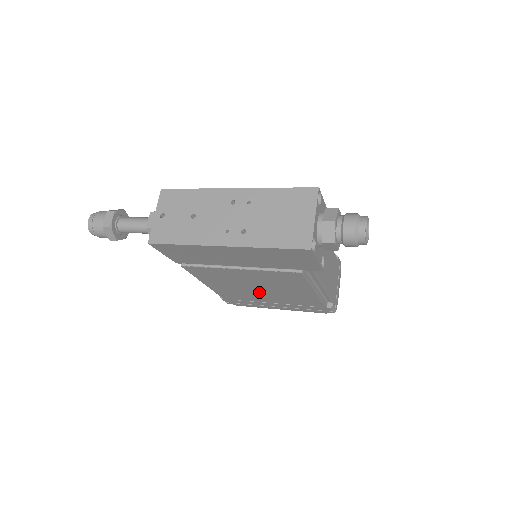
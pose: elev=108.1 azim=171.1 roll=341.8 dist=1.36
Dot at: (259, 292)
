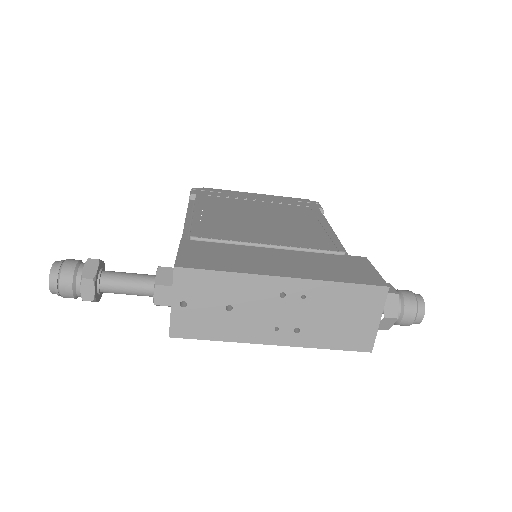
Dot at: occluded
